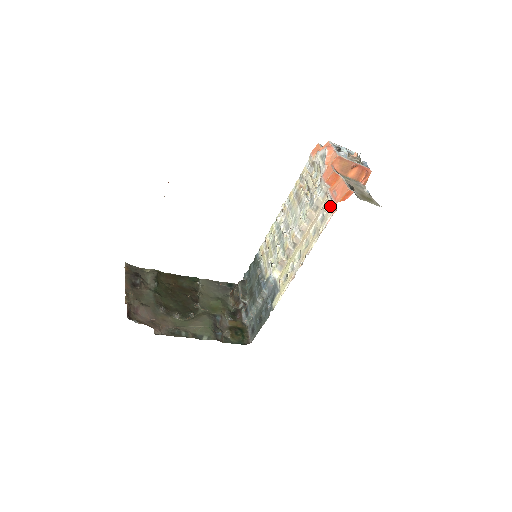
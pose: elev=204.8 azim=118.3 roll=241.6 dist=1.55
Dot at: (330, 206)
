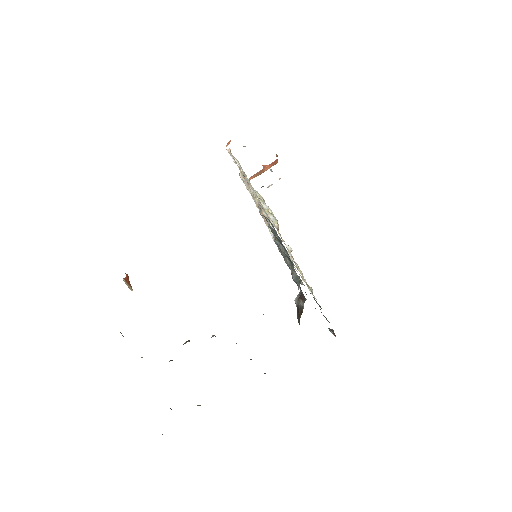
Dot at: occluded
